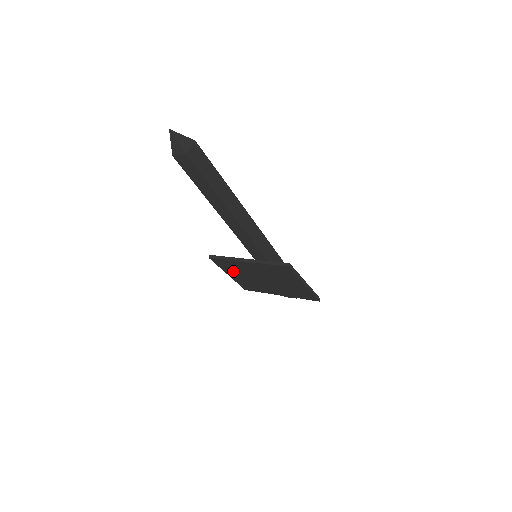
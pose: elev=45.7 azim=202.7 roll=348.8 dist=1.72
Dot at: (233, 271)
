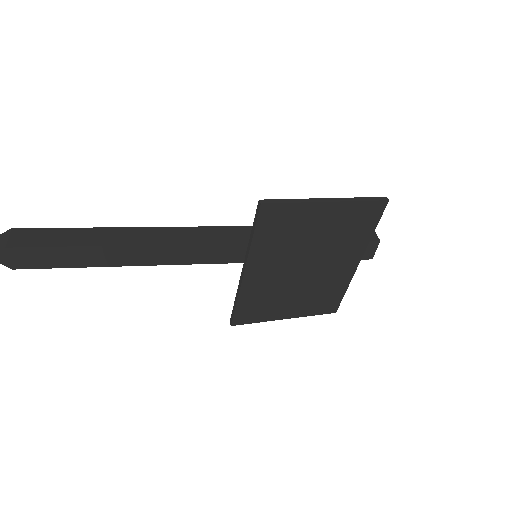
Dot at: (275, 306)
